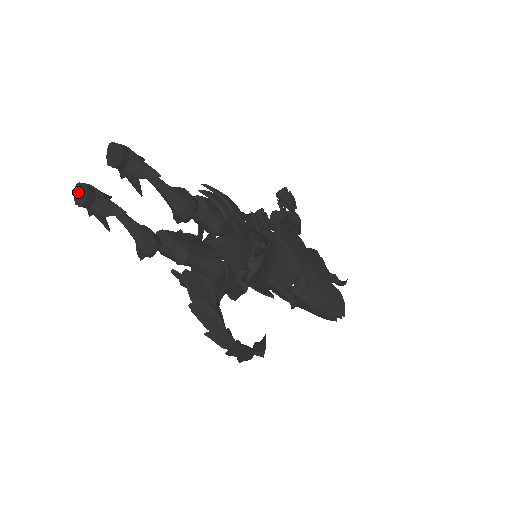
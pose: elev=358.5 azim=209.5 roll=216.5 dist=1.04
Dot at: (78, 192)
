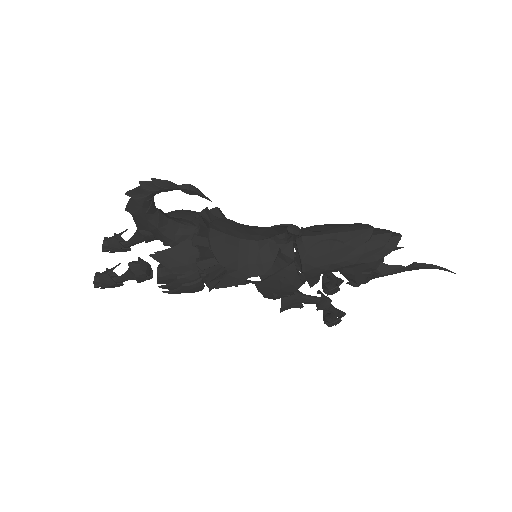
Dot at: occluded
